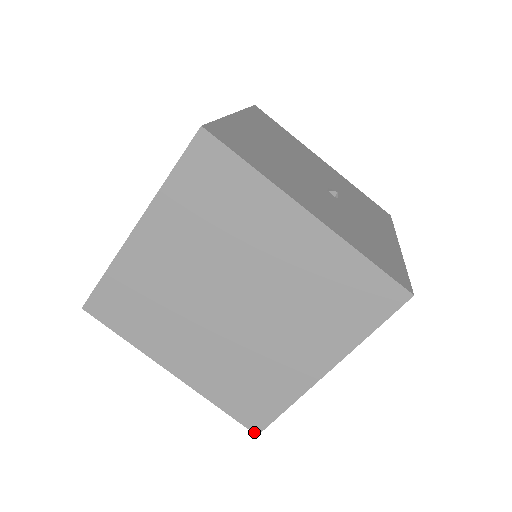
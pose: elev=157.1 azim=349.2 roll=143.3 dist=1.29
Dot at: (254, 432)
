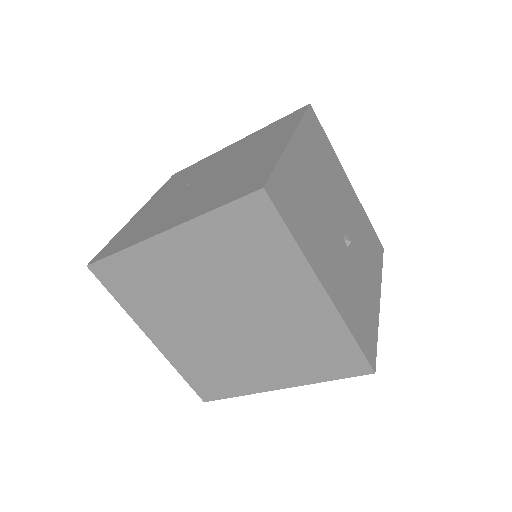
Dot at: (202, 399)
